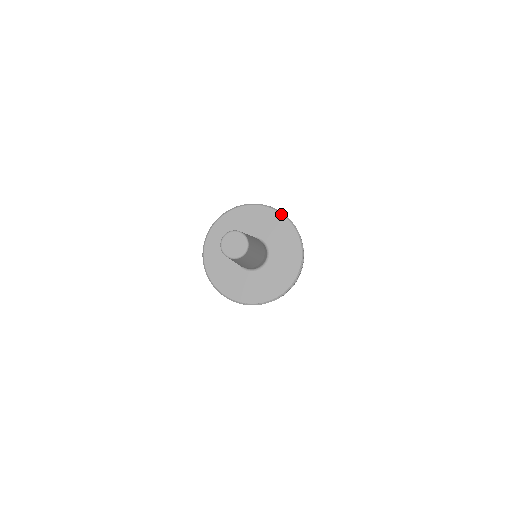
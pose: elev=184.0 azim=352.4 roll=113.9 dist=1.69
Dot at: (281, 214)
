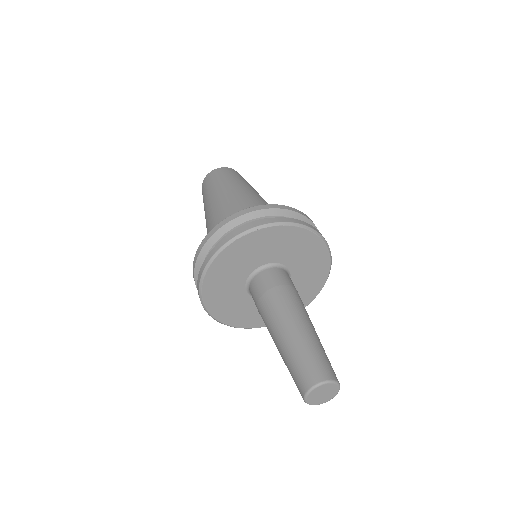
Dot at: (327, 248)
